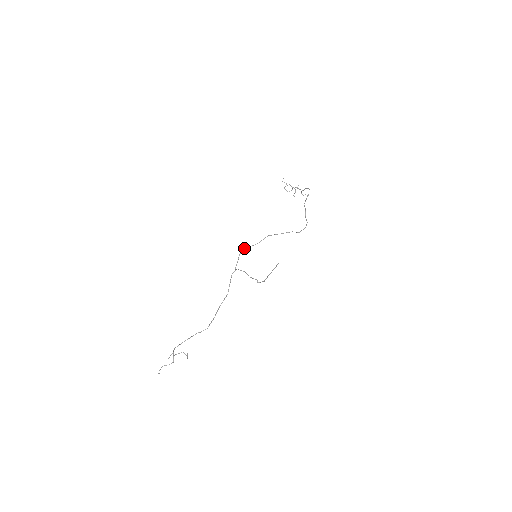
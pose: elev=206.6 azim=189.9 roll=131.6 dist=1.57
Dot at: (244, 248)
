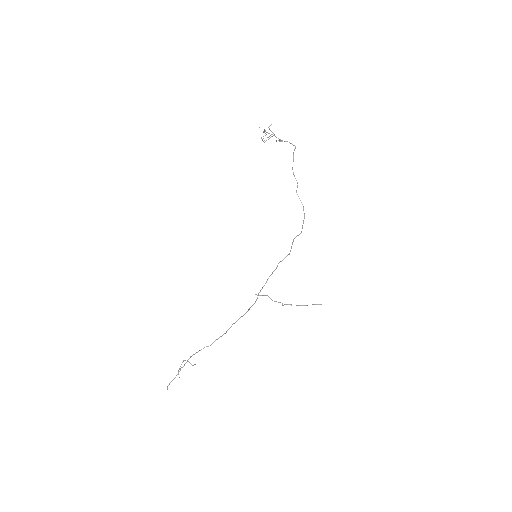
Dot at: occluded
